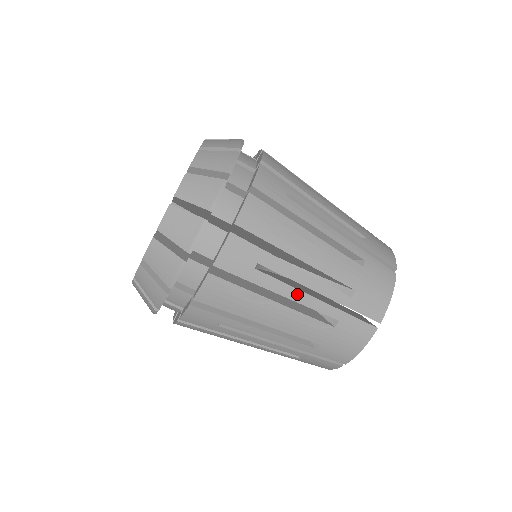
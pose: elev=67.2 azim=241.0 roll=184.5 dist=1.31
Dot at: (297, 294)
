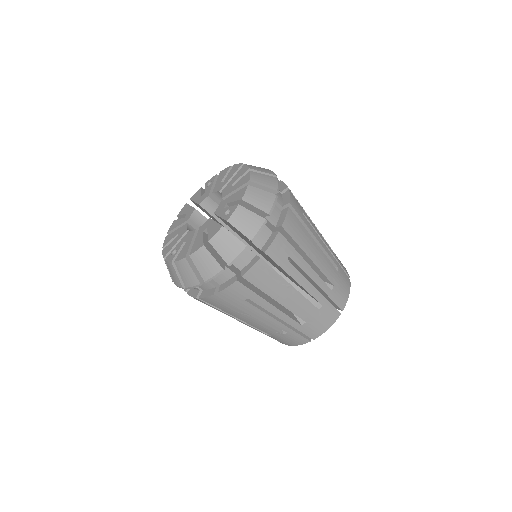
Dot at: (267, 316)
